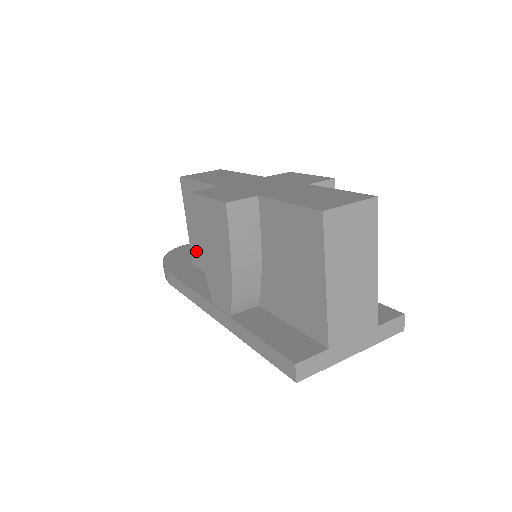
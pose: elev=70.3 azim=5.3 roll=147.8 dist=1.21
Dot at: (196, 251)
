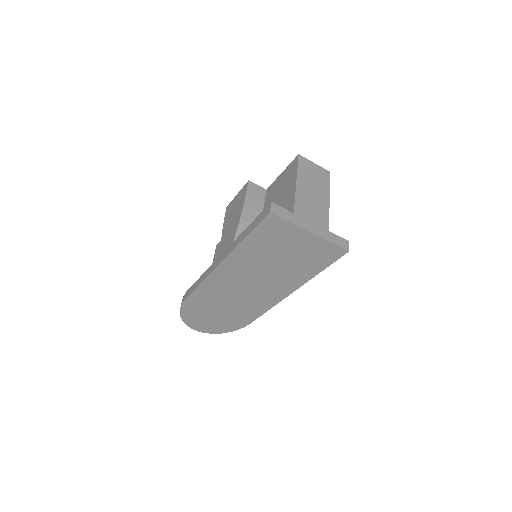
Dot at: occluded
